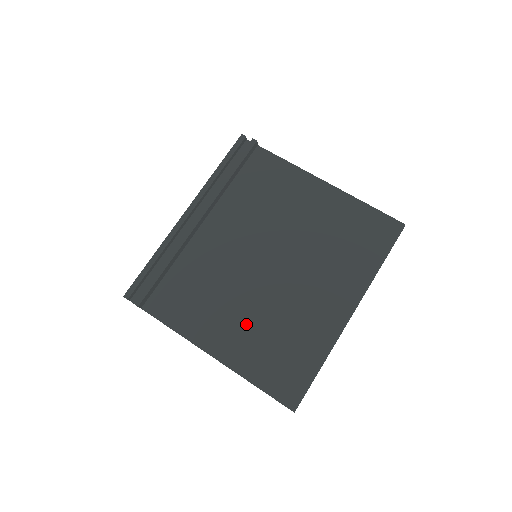
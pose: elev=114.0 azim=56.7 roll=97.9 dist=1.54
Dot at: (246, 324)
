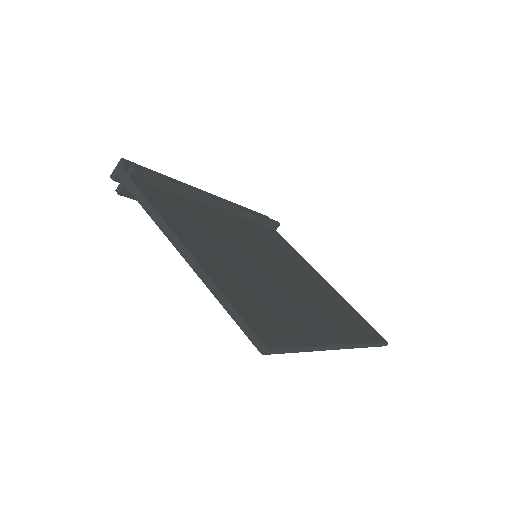
Dot at: (234, 266)
